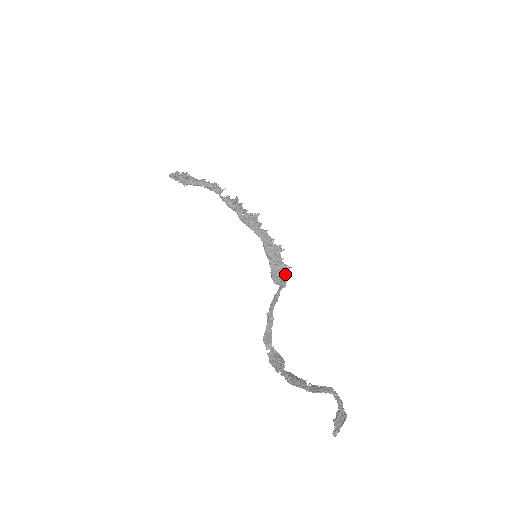
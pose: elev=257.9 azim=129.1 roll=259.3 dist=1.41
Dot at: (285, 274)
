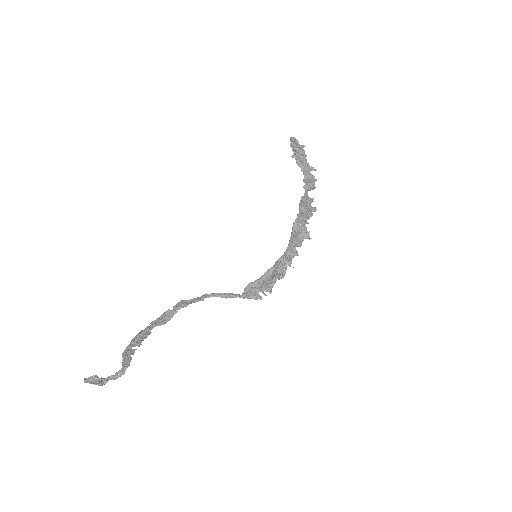
Dot at: (254, 292)
